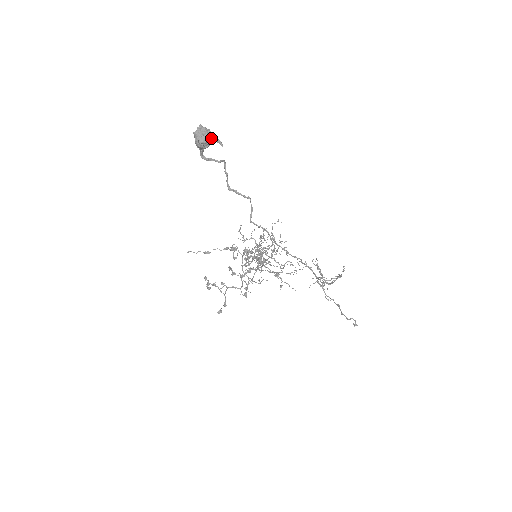
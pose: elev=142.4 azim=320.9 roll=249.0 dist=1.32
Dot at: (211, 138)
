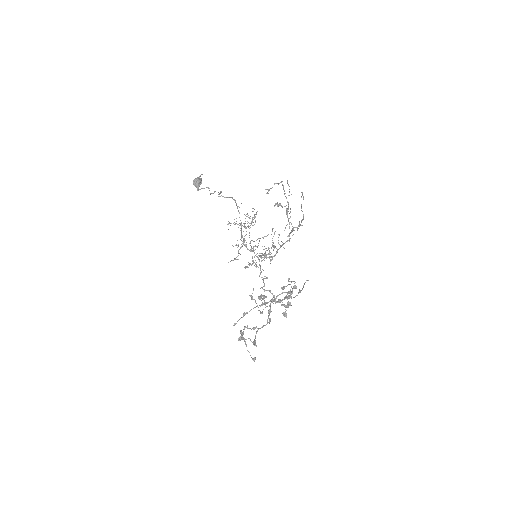
Dot at: (199, 177)
